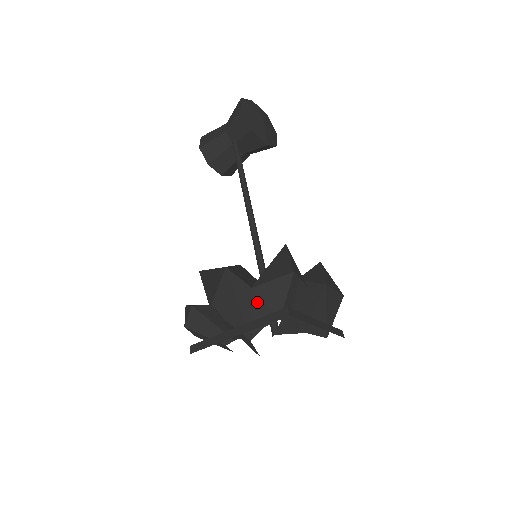
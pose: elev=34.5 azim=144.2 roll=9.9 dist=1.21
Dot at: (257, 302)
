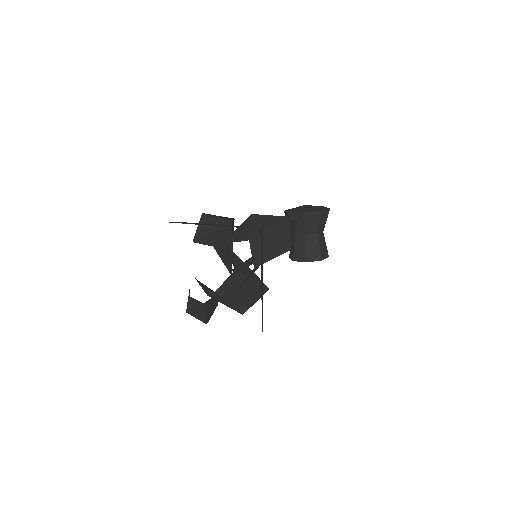
Dot at: occluded
